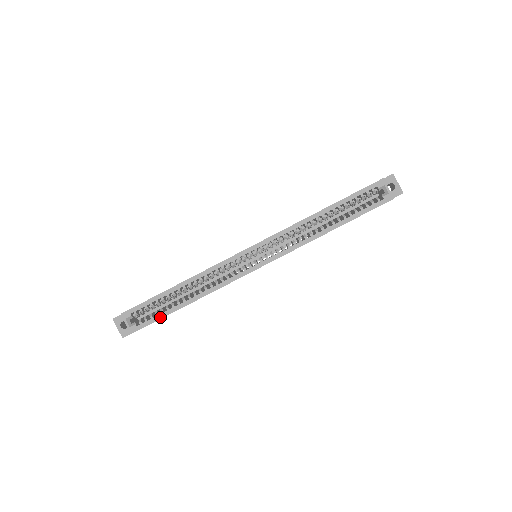
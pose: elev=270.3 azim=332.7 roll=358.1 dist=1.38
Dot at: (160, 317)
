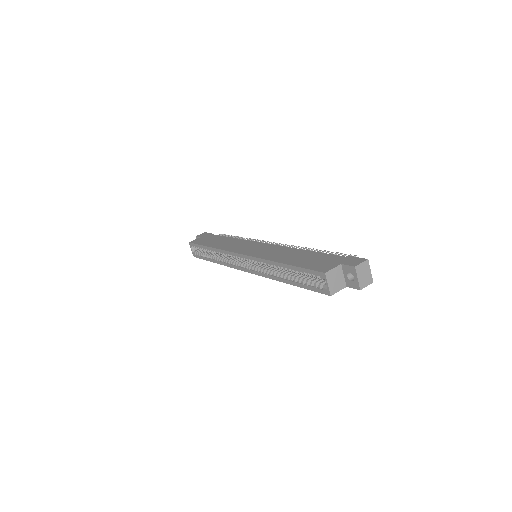
Dot at: (203, 259)
